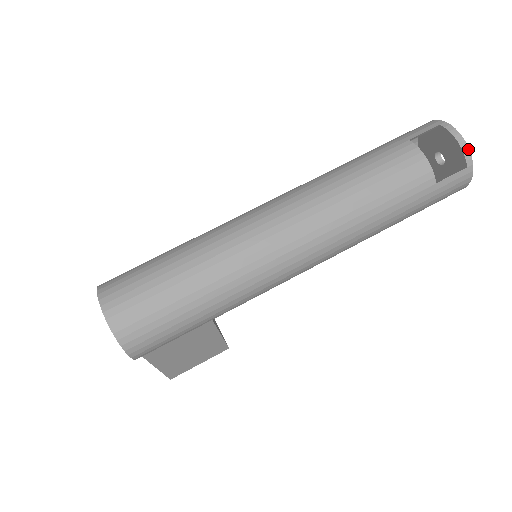
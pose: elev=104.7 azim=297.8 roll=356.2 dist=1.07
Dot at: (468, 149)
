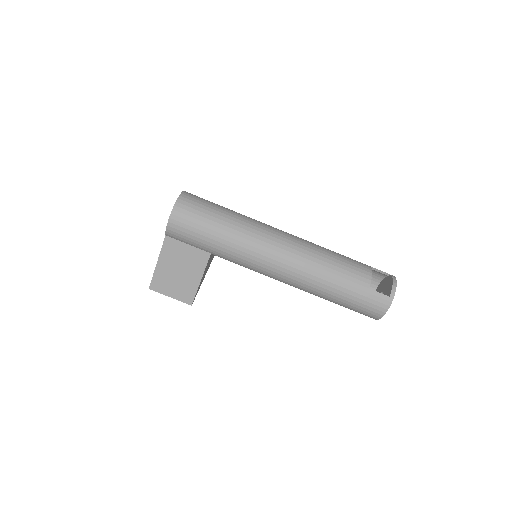
Dot at: occluded
